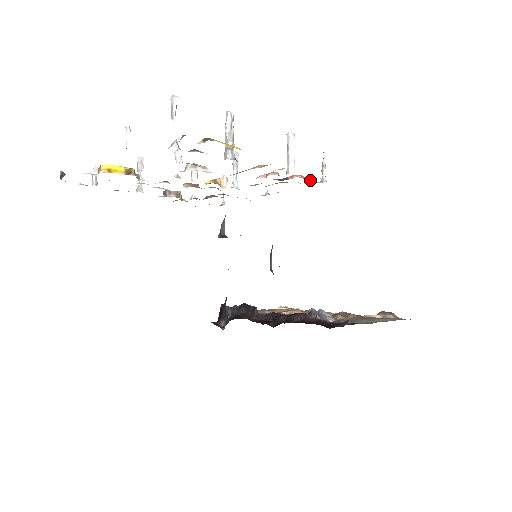
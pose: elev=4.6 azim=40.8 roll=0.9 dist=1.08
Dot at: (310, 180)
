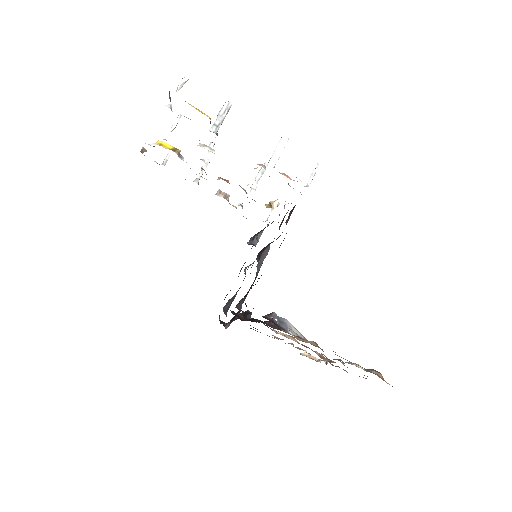
Dot at: occluded
